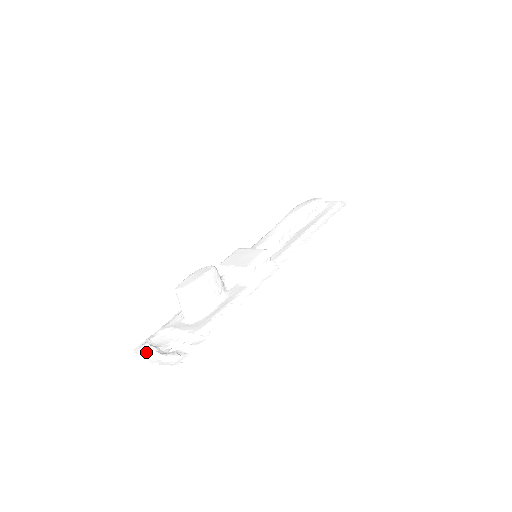
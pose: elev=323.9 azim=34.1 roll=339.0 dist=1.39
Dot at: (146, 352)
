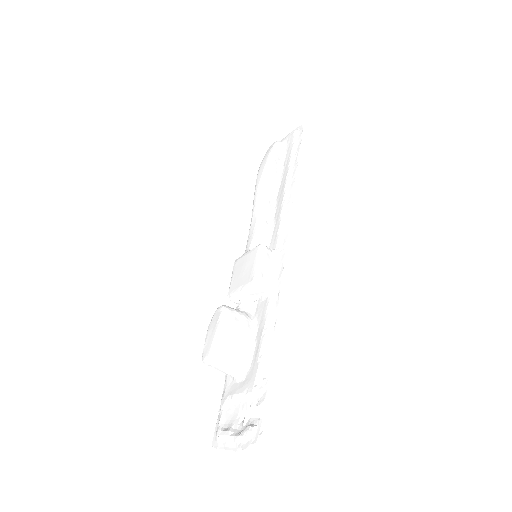
Dot at: (223, 442)
